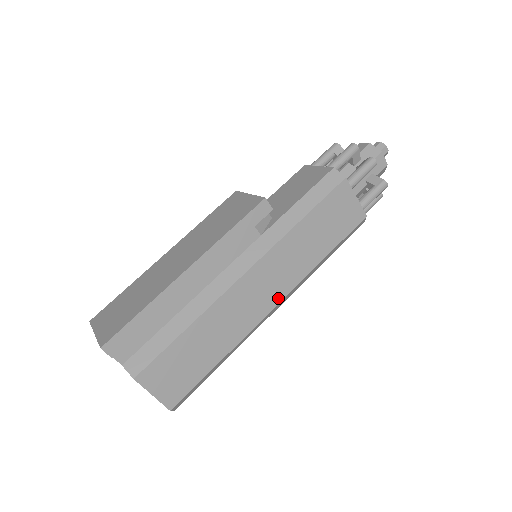
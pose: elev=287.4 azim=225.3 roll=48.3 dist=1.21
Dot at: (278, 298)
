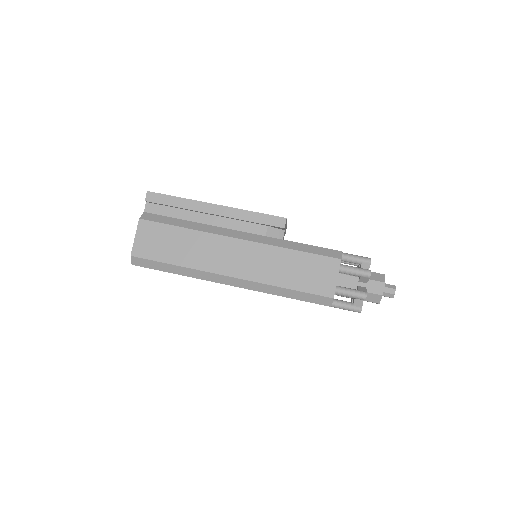
Dot at: (236, 274)
